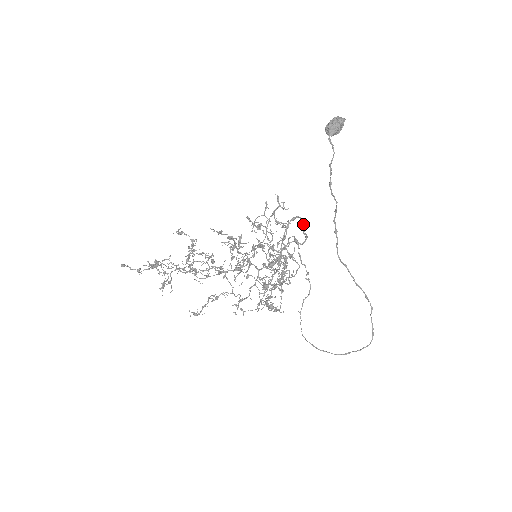
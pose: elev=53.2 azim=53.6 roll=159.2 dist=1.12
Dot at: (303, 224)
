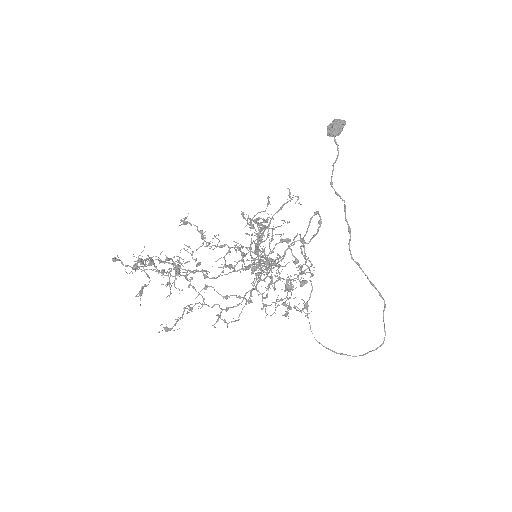
Dot at: (319, 220)
